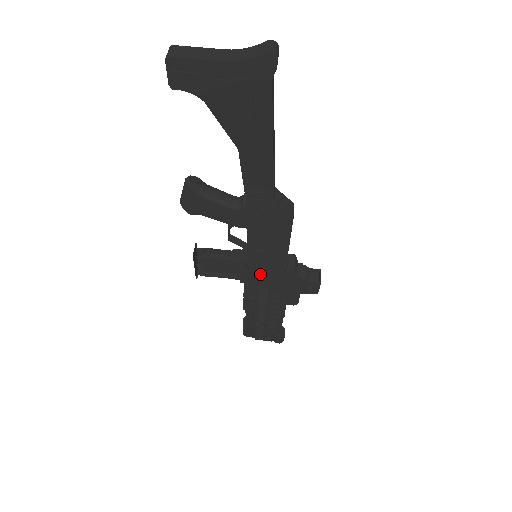
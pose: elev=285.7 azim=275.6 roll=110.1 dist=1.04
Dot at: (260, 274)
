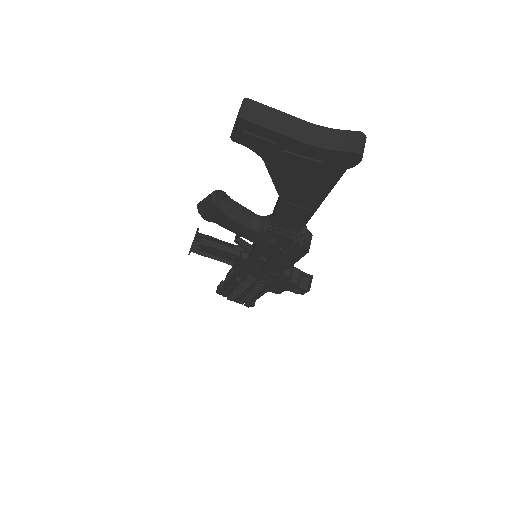
Dot at: (254, 269)
